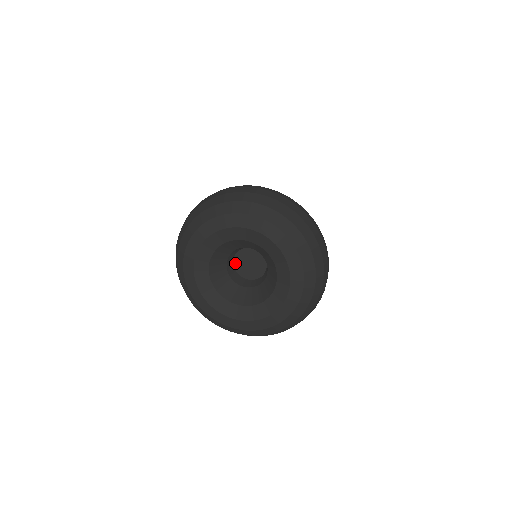
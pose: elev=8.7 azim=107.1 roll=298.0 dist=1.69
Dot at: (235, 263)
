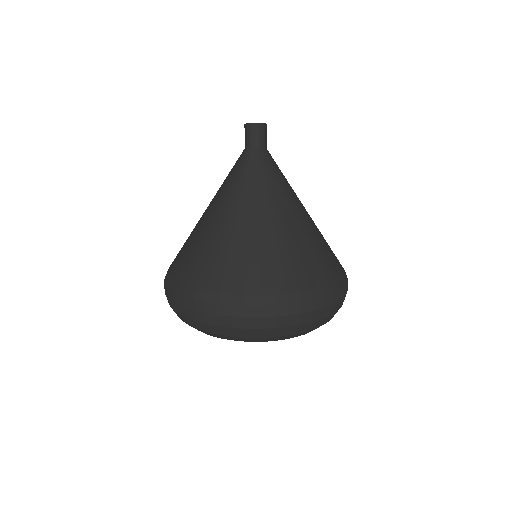
Dot at: occluded
